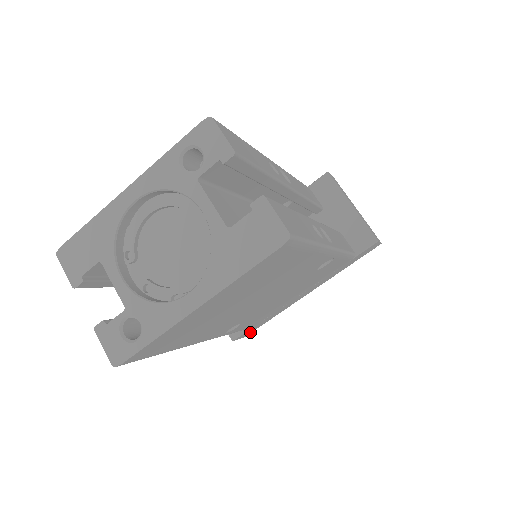
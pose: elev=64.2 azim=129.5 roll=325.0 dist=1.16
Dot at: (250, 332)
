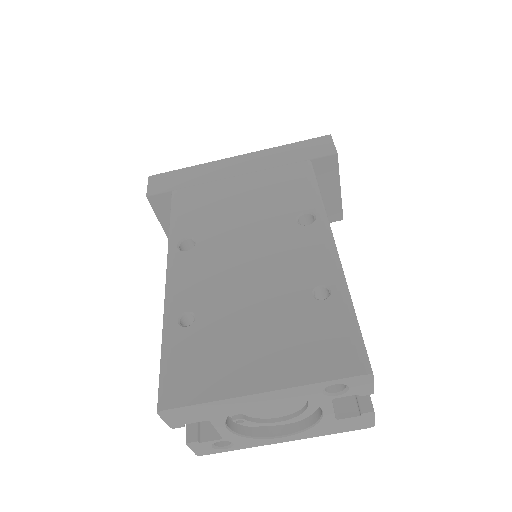
Dot at: occluded
